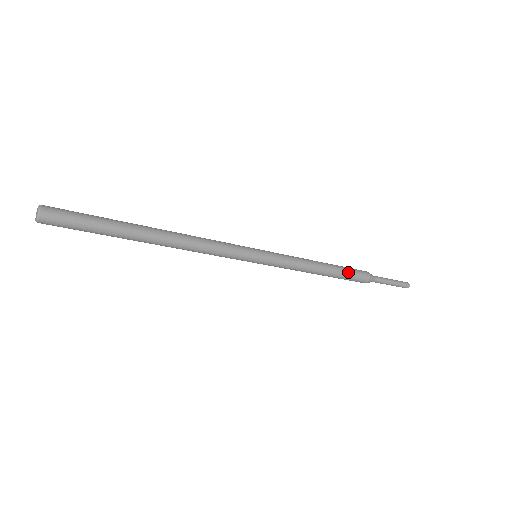
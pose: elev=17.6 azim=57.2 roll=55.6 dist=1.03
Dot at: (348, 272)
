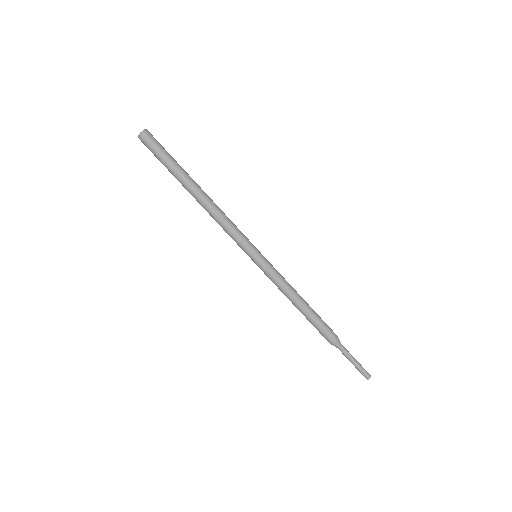
Dot at: (321, 319)
